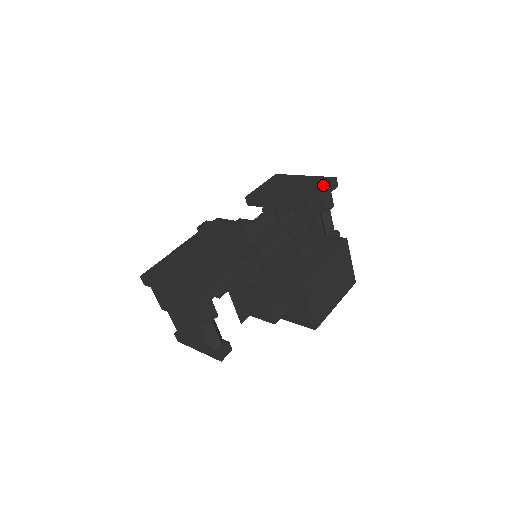
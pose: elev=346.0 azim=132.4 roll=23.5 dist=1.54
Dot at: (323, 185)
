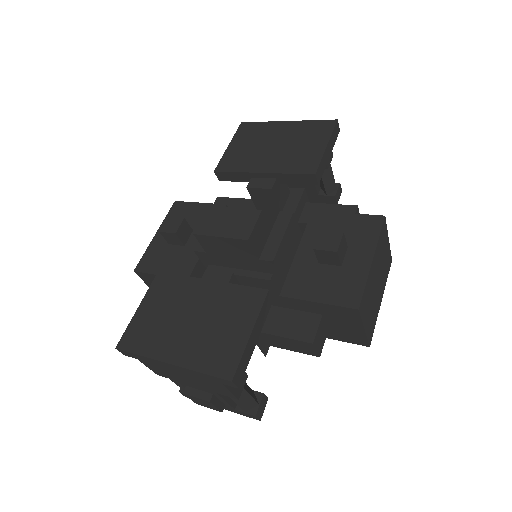
Dot at: (324, 137)
